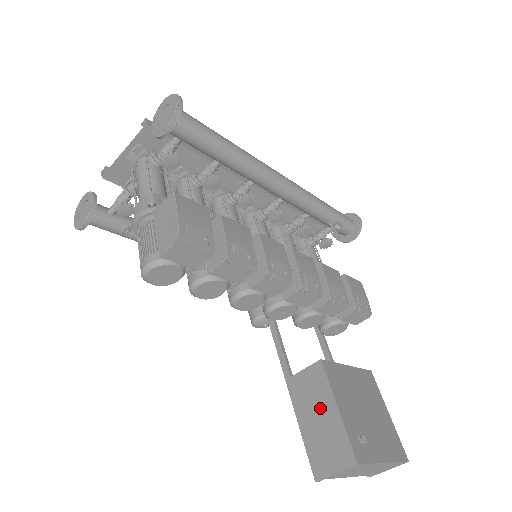
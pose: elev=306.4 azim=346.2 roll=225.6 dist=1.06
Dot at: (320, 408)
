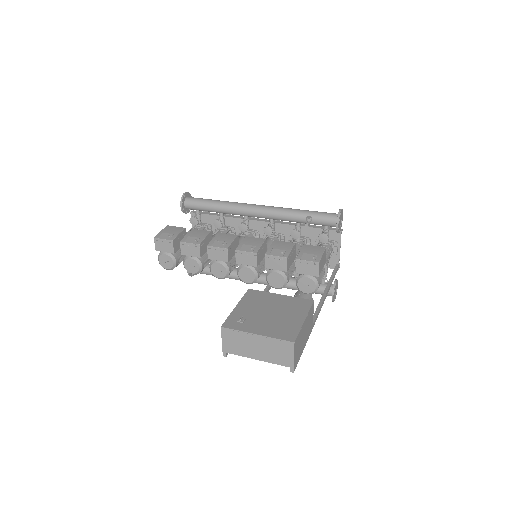
Dot at: occluded
